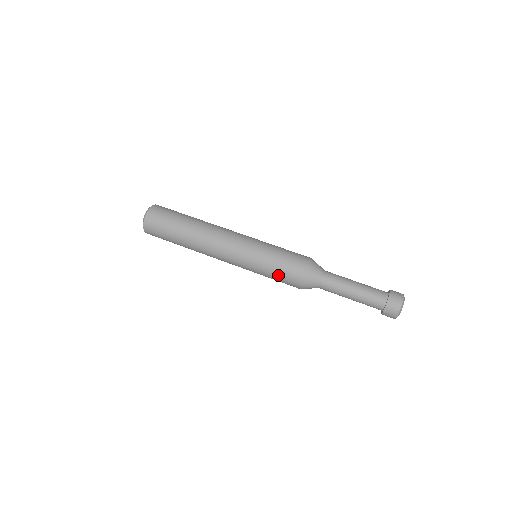
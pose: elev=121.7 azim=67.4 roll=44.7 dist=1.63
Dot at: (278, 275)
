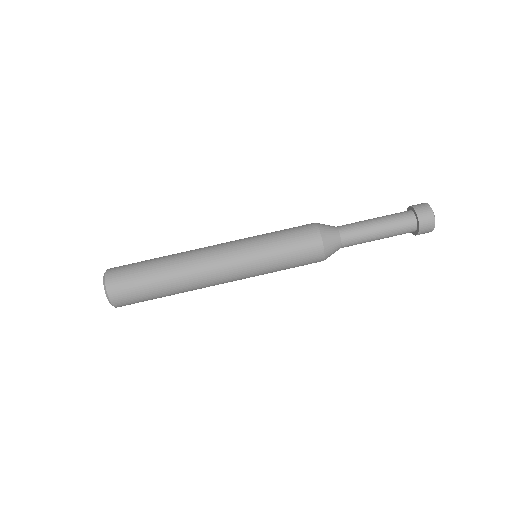
Dot at: (295, 264)
